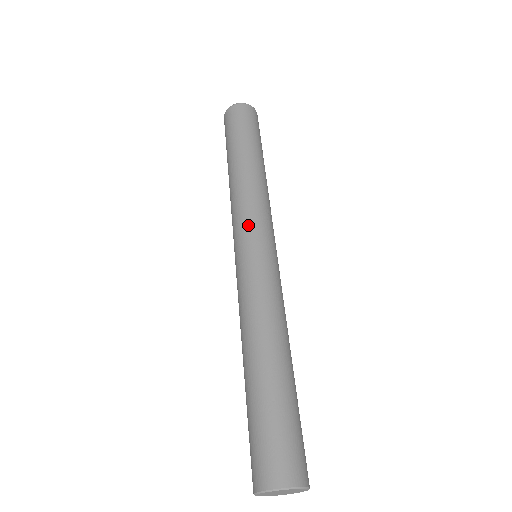
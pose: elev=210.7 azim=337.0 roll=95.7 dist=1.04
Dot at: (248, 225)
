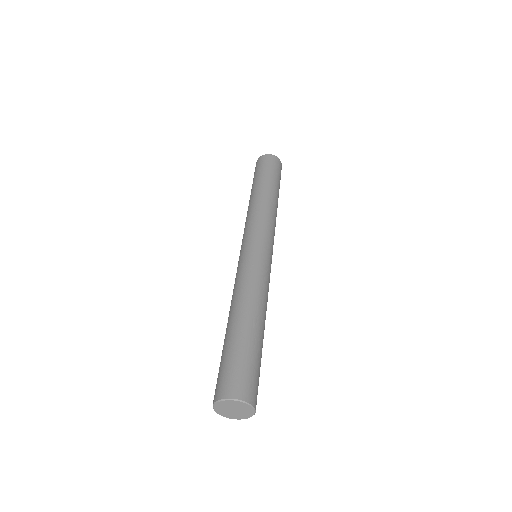
Dot at: (243, 238)
